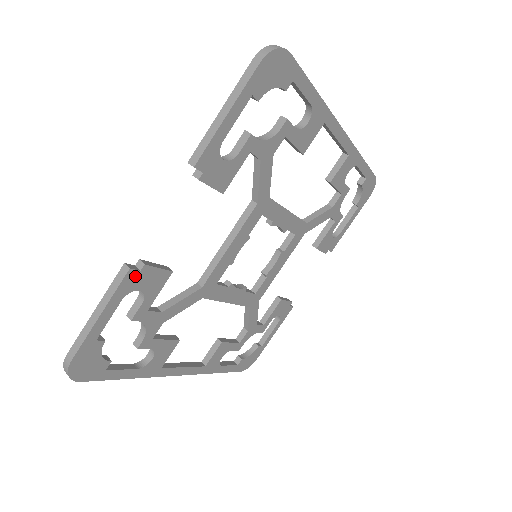
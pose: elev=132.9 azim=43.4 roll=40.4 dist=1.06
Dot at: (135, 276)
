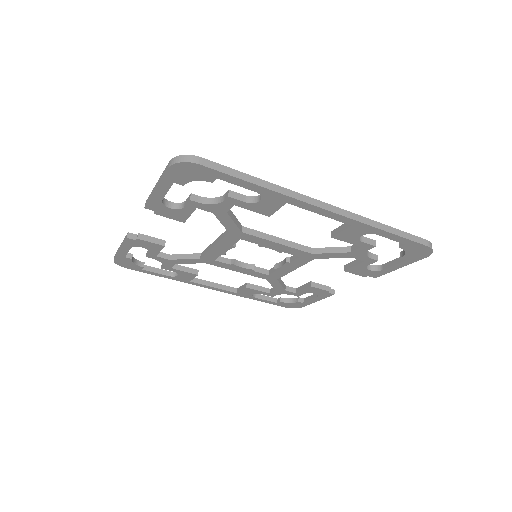
Dot at: (134, 241)
